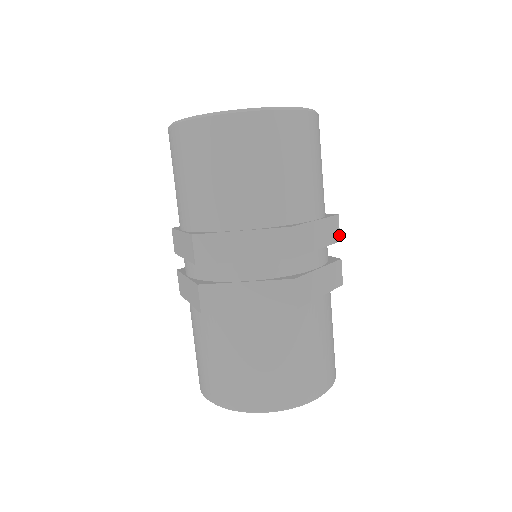
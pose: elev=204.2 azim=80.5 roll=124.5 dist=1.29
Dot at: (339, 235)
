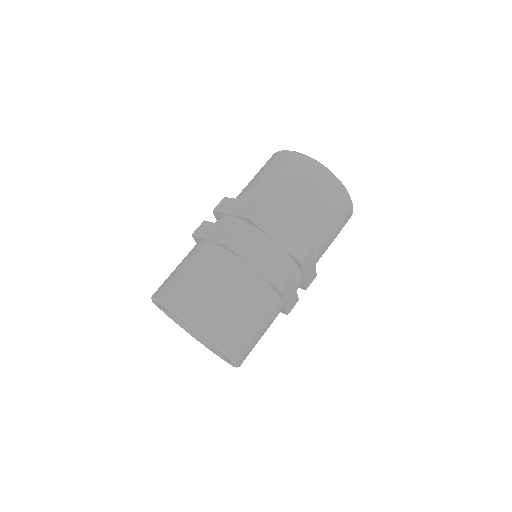
Dot at: (308, 286)
